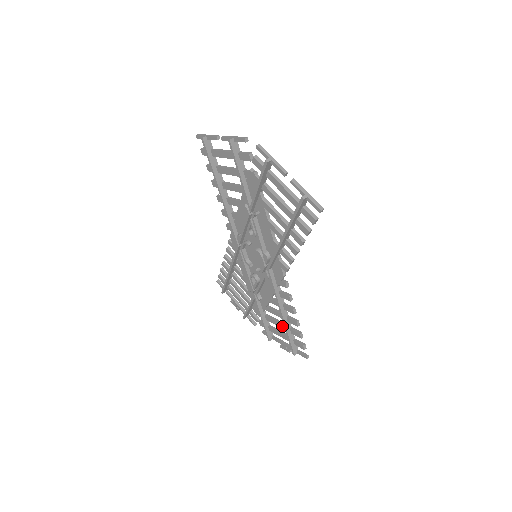
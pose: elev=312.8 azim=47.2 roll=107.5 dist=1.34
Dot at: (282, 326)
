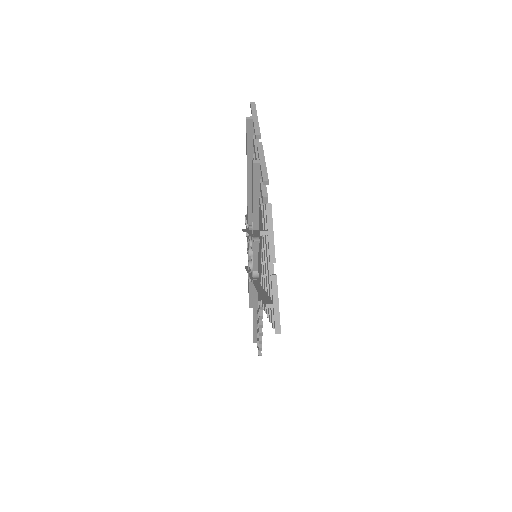
Dot at: occluded
